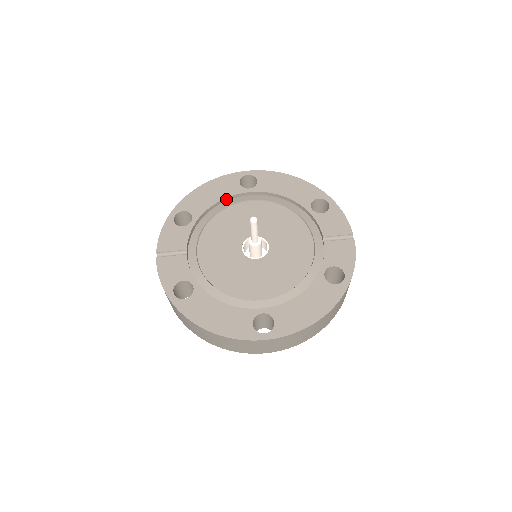
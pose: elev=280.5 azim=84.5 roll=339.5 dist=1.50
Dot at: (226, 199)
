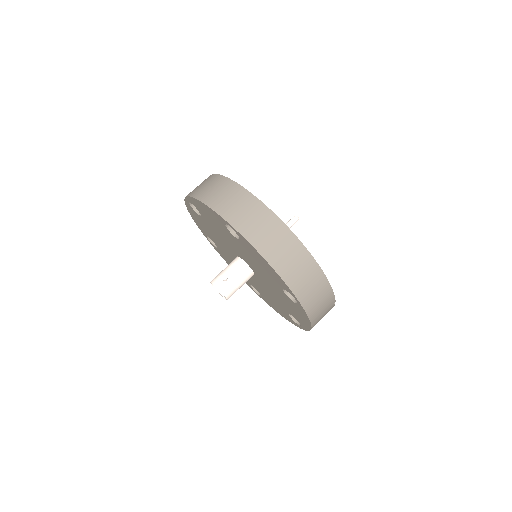
Dot at: occluded
